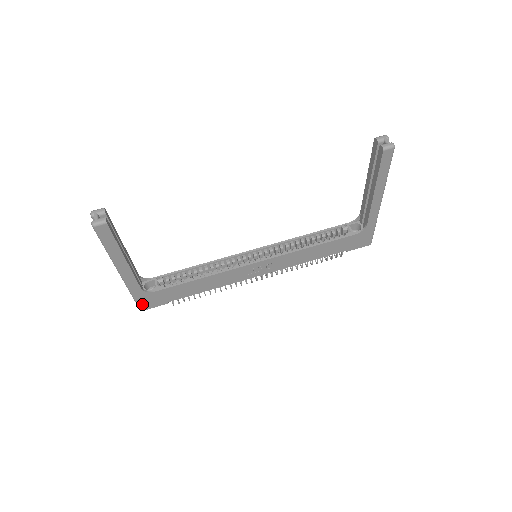
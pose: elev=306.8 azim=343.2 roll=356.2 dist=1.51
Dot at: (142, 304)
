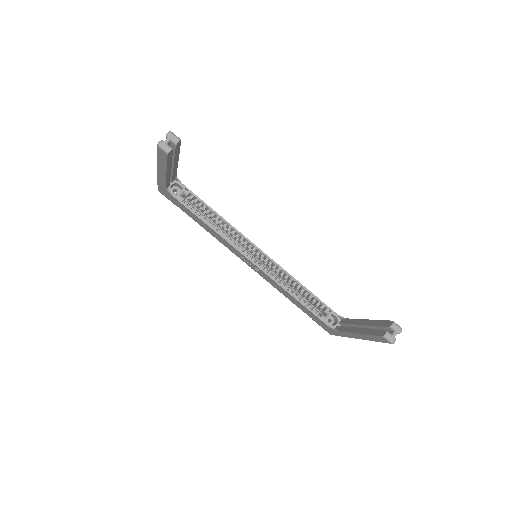
Dot at: (161, 190)
